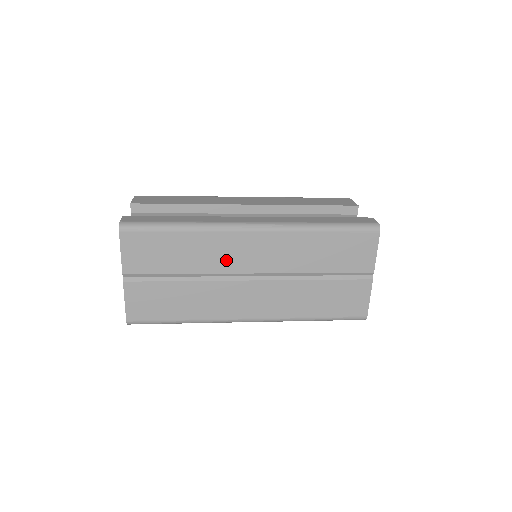
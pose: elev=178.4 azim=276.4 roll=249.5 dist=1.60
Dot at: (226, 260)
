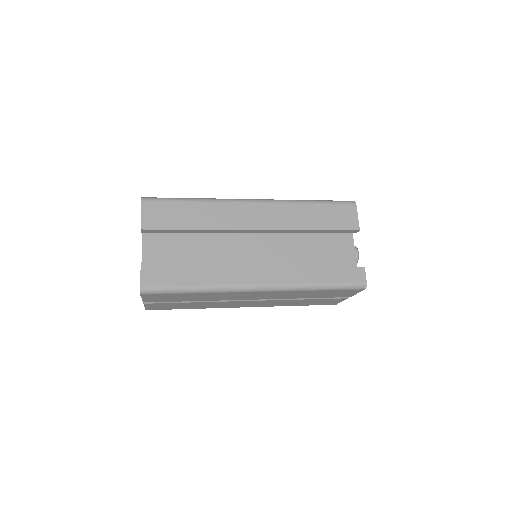
Dot at: (231, 298)
